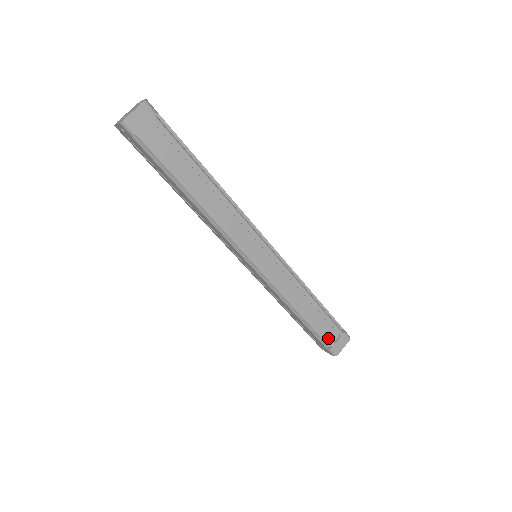
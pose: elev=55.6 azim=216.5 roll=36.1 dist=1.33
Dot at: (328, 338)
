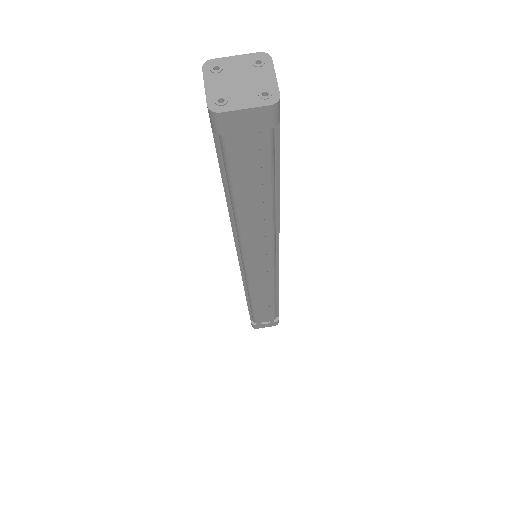
Dot at: (259, 321)
